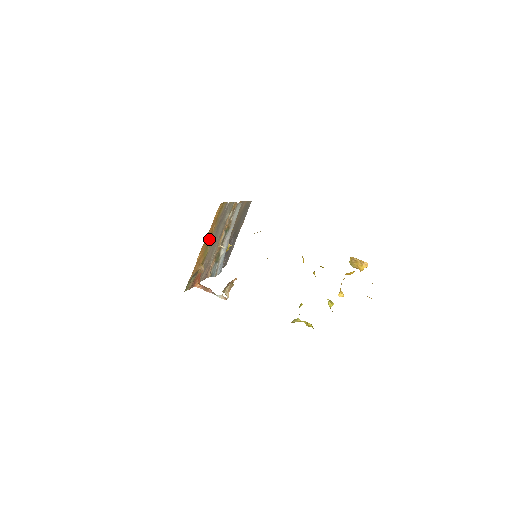
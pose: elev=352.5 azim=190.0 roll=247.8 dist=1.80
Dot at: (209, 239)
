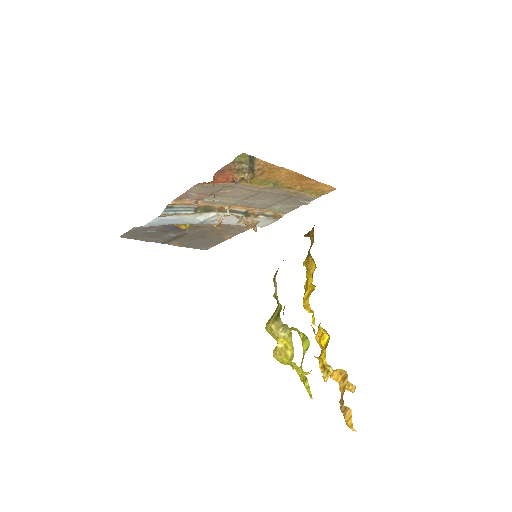
Dot at: (284, 184)
